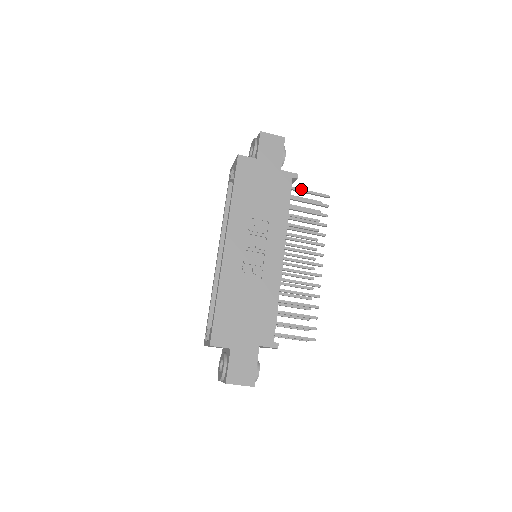
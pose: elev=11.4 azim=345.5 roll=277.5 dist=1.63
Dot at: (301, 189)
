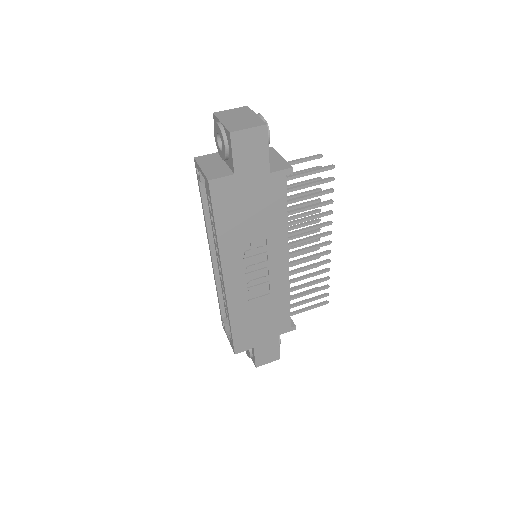
Dot at: (298, 175)
